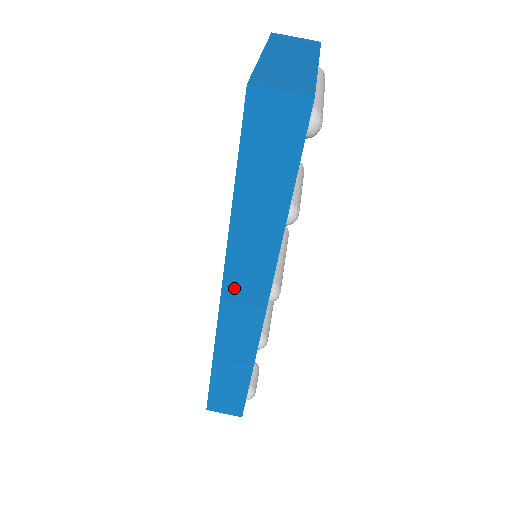
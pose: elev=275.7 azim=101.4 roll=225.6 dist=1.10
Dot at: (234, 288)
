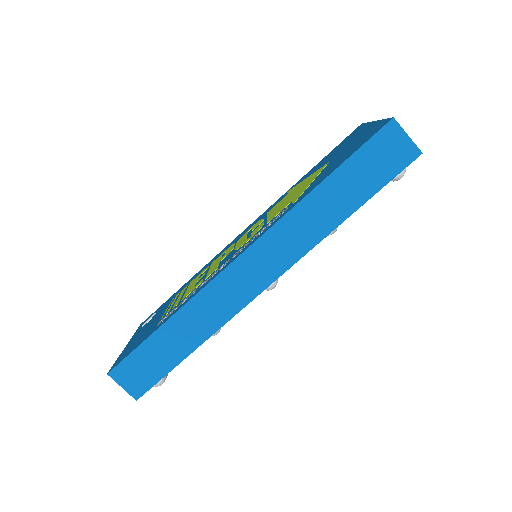
Dot at: (258, 254)
